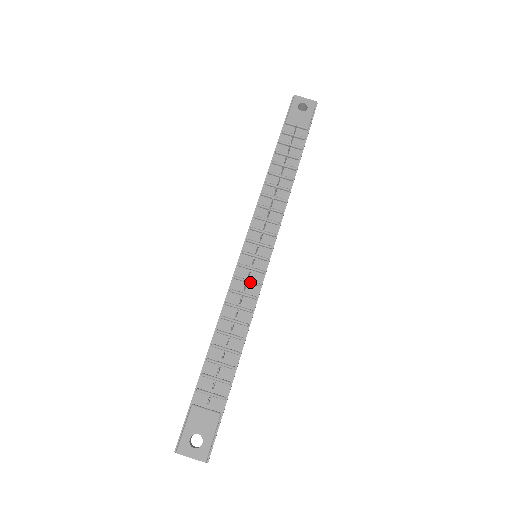
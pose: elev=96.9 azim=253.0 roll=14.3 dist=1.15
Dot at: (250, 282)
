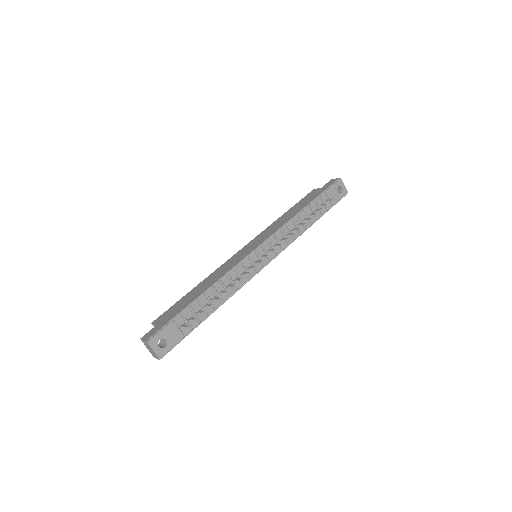
Dot at: occluded
